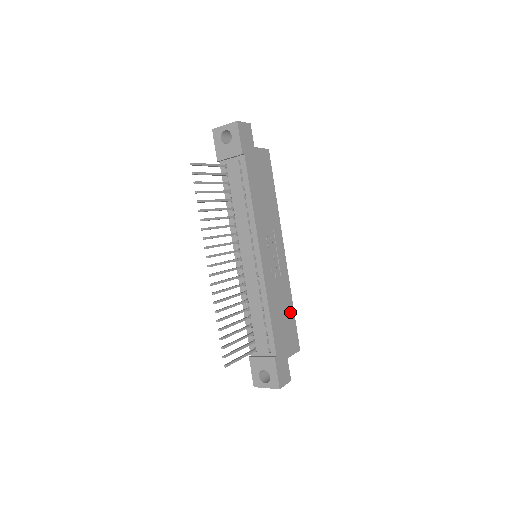
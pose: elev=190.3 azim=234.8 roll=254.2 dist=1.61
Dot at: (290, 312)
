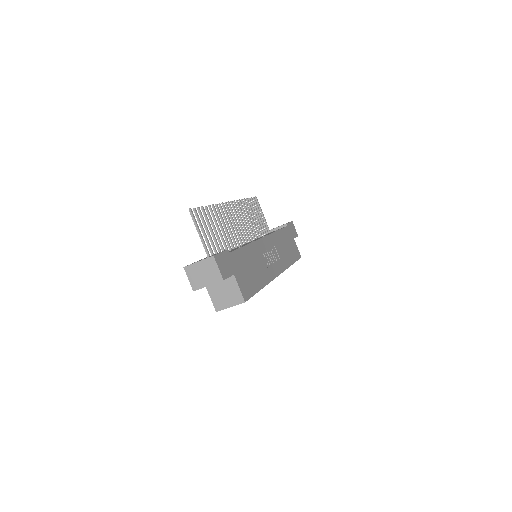
Dot at: (257, 283)
